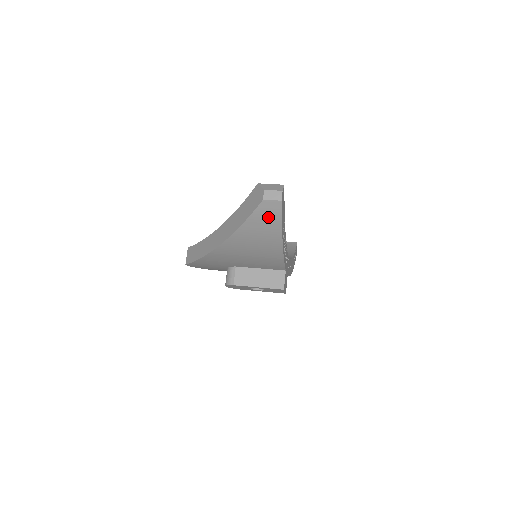
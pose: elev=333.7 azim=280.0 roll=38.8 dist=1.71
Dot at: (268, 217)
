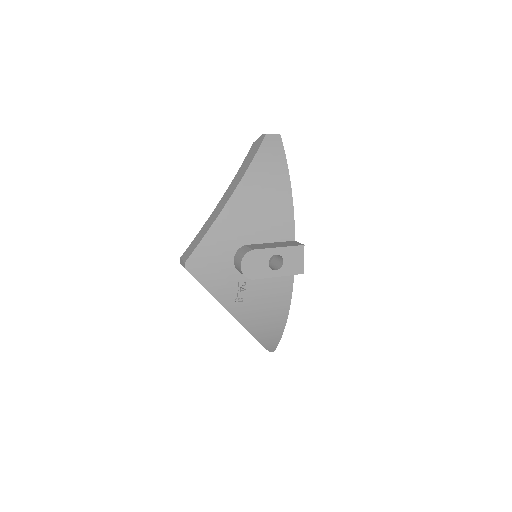
Dot at: (273, 149)
